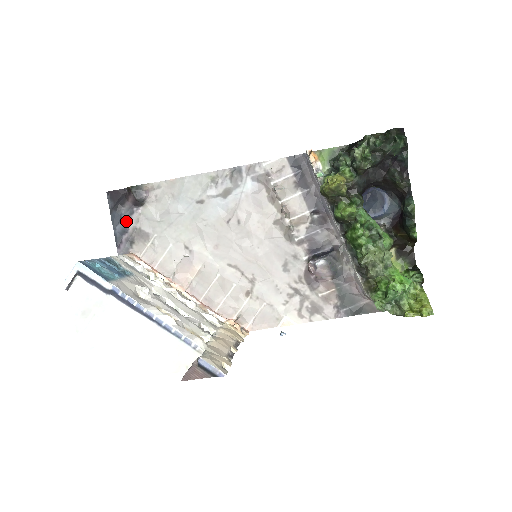
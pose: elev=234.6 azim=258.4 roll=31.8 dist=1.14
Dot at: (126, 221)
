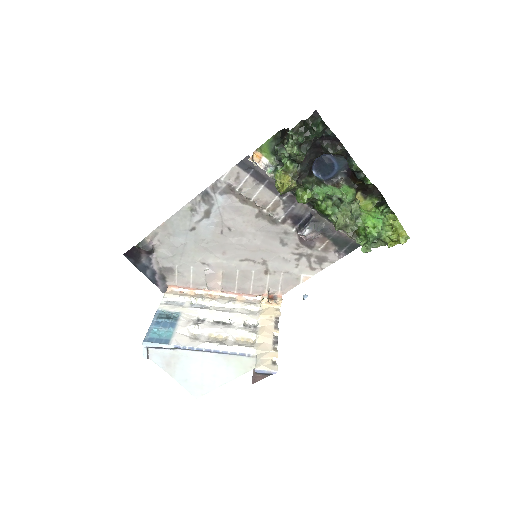
Dot at: (150, 267)
